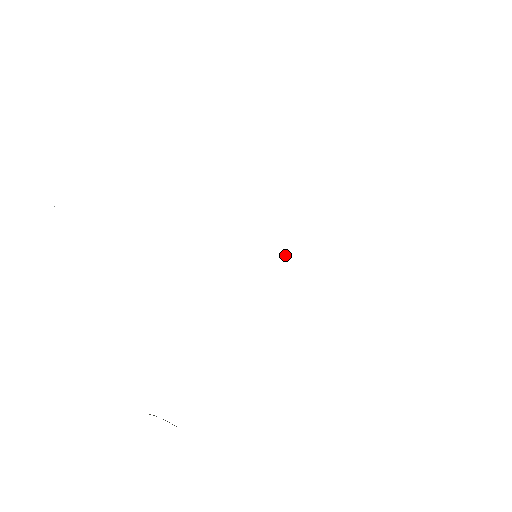
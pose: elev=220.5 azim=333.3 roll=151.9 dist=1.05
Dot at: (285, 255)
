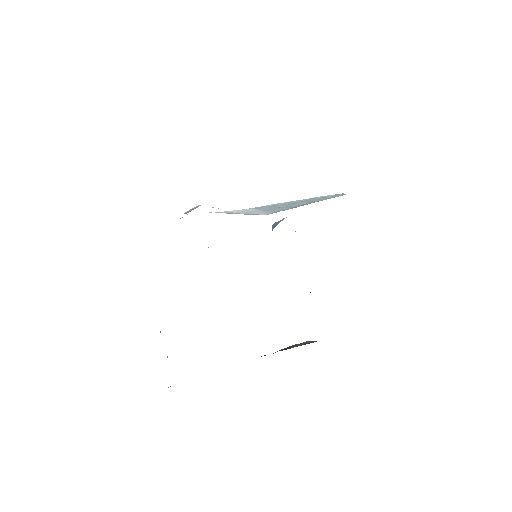
Dot at: (272, 227)
